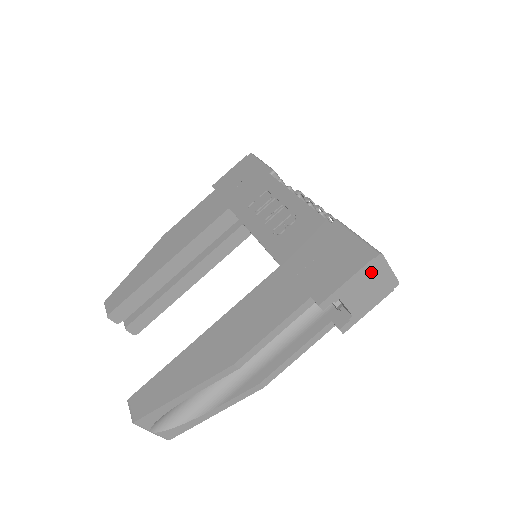
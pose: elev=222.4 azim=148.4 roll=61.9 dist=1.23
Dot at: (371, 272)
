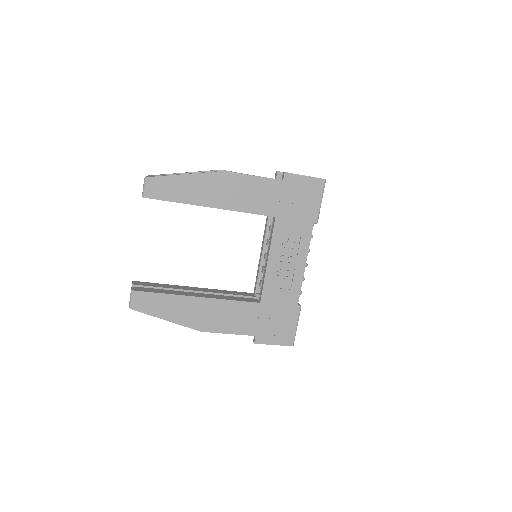
Dot at: occluded
